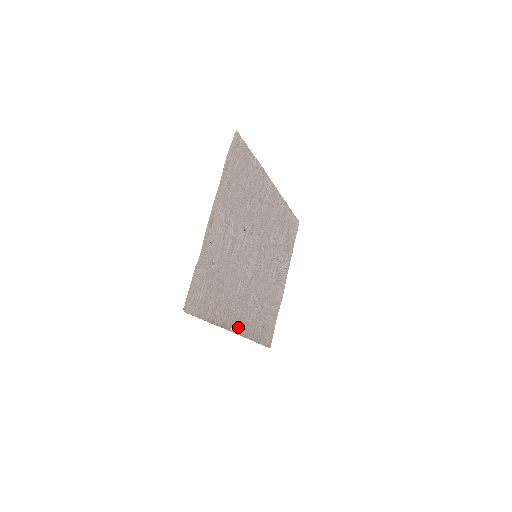
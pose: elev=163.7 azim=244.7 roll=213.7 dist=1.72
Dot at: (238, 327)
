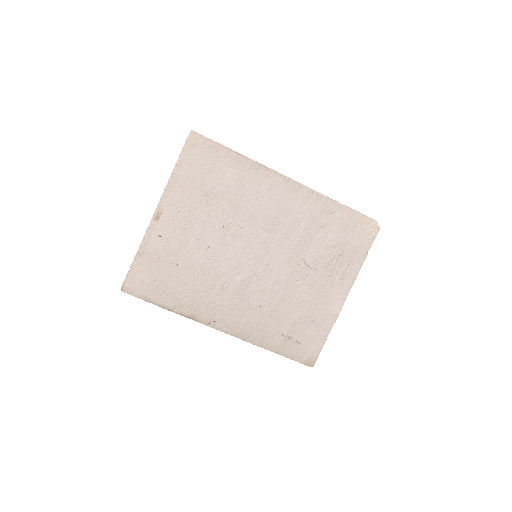
Dot at: (225, 325)
